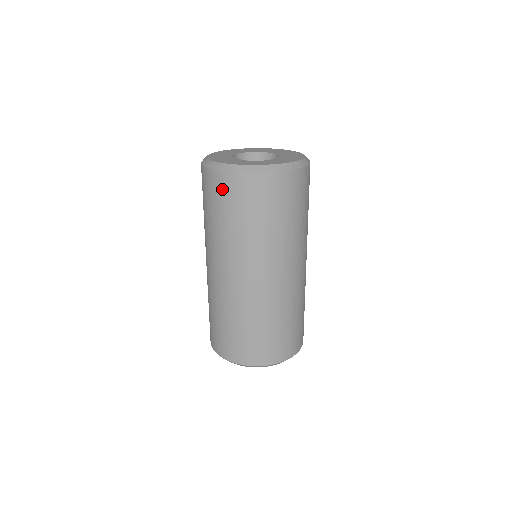
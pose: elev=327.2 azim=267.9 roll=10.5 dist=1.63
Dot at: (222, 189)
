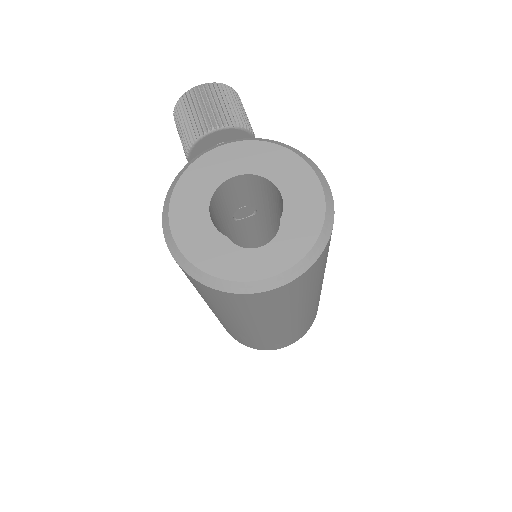
Dot at: (221, 298)
